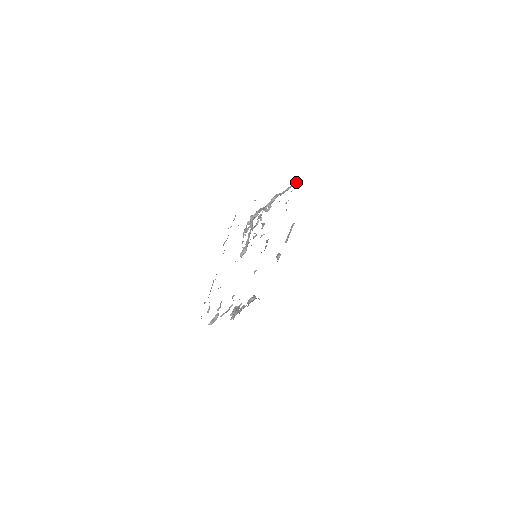
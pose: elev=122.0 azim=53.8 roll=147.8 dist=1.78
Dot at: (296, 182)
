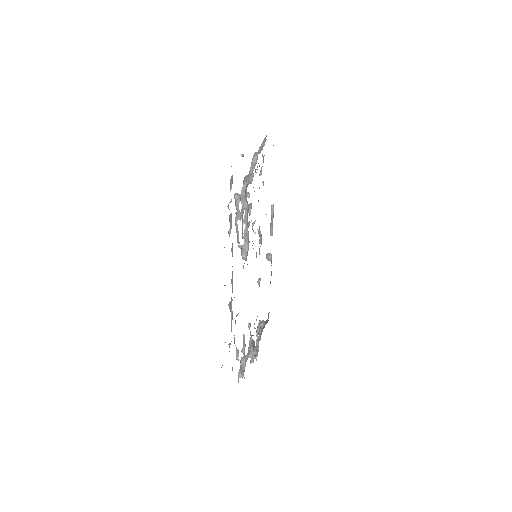
Dot at: (265, 137)
